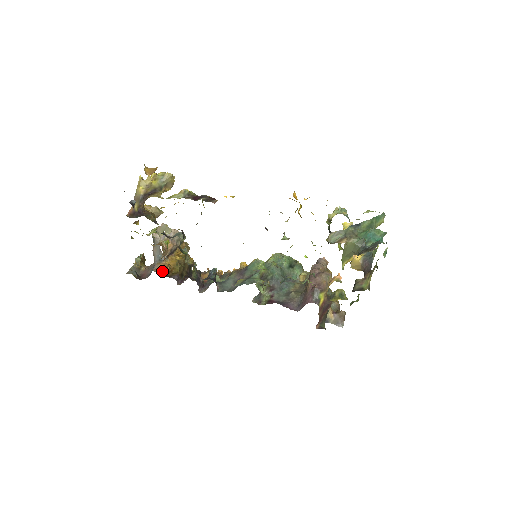
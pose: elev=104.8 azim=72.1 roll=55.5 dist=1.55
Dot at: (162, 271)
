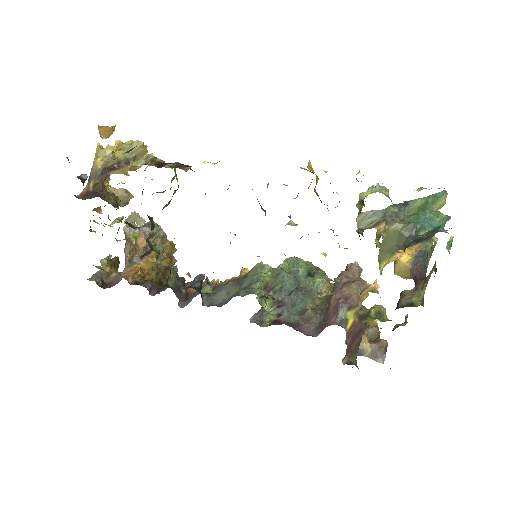
Dot at: (130, 276)
